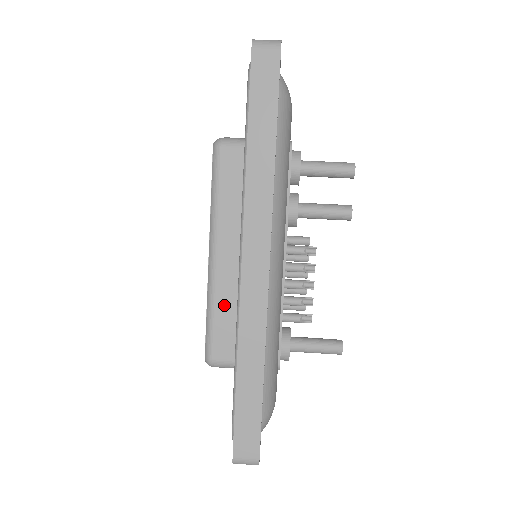
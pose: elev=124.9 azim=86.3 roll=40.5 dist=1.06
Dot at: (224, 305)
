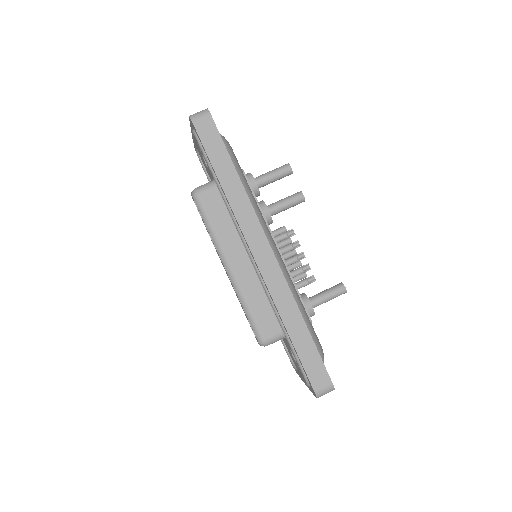
Dot at: (253, 297)
